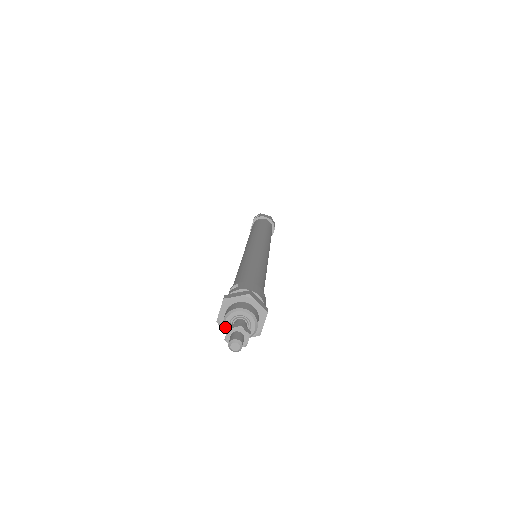
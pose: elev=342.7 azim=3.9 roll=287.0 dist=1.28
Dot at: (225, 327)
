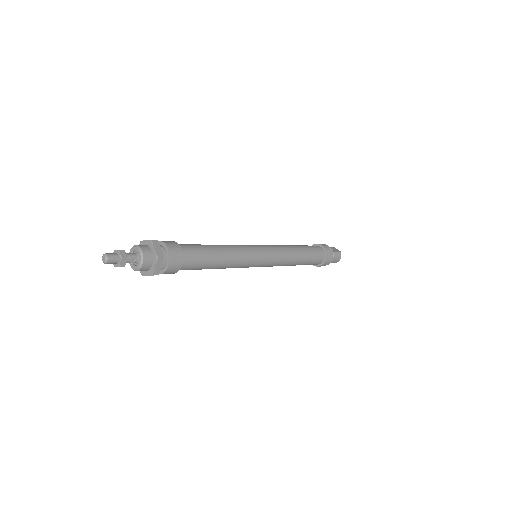
Dot at: occluded
